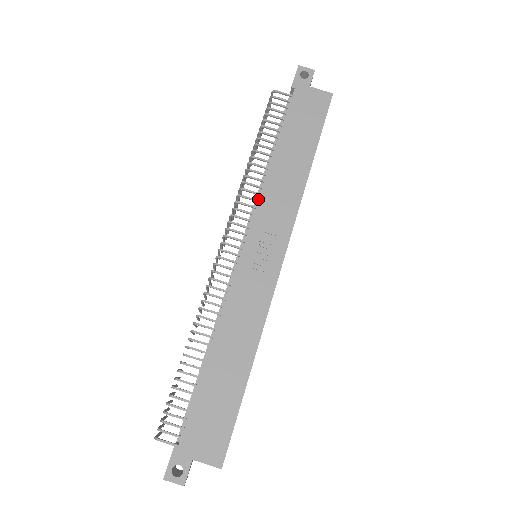
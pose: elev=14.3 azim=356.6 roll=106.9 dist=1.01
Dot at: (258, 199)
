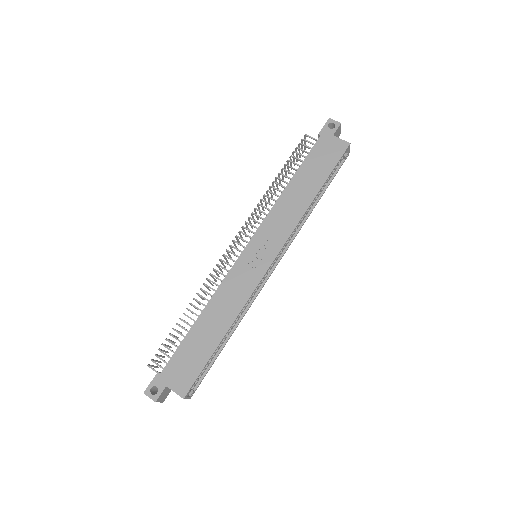
Dot at: occluded
